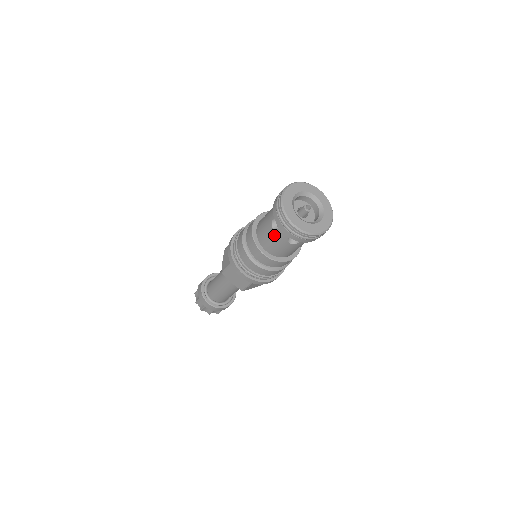
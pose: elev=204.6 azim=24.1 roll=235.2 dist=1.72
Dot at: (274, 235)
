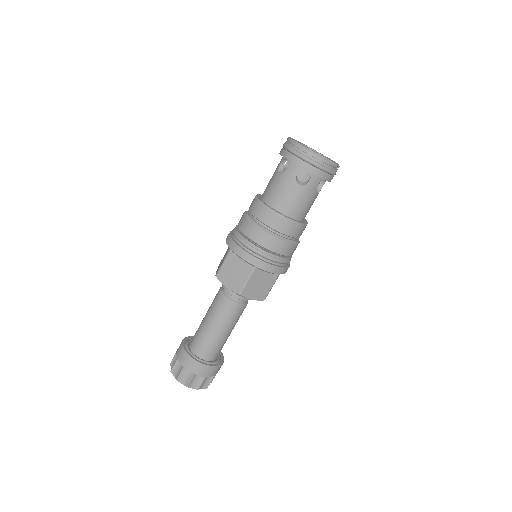
Dot at: (281, 179)
